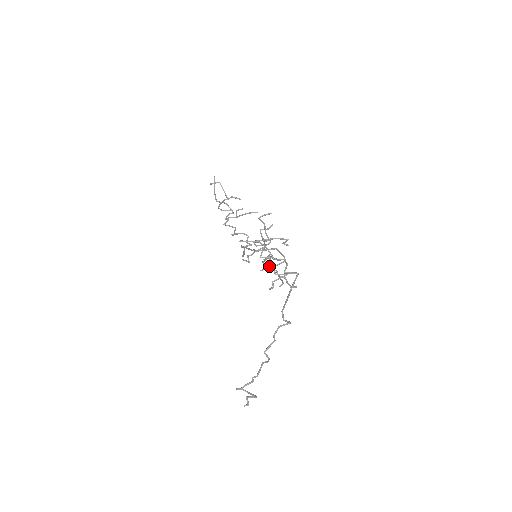
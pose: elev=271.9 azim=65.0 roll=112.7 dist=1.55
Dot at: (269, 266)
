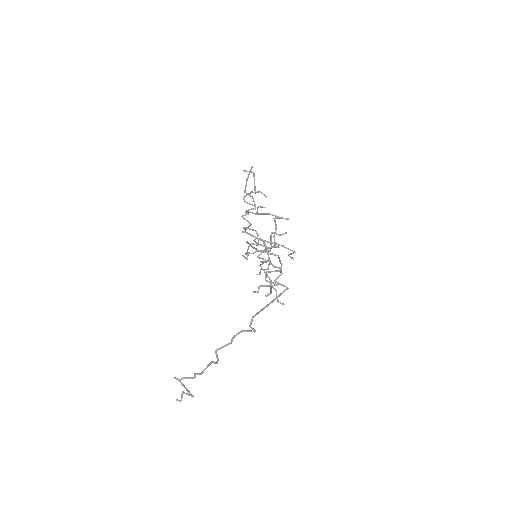
Dot at: occluded
